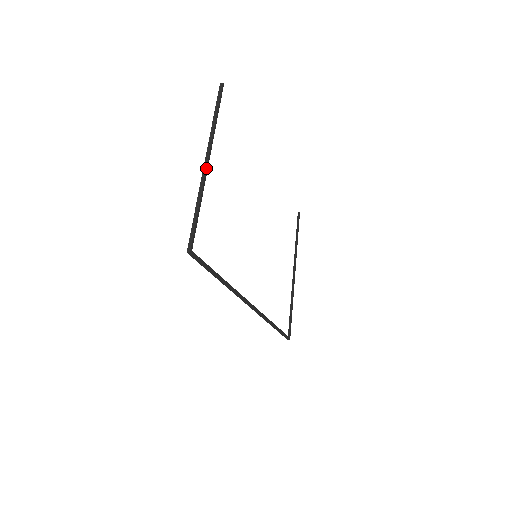
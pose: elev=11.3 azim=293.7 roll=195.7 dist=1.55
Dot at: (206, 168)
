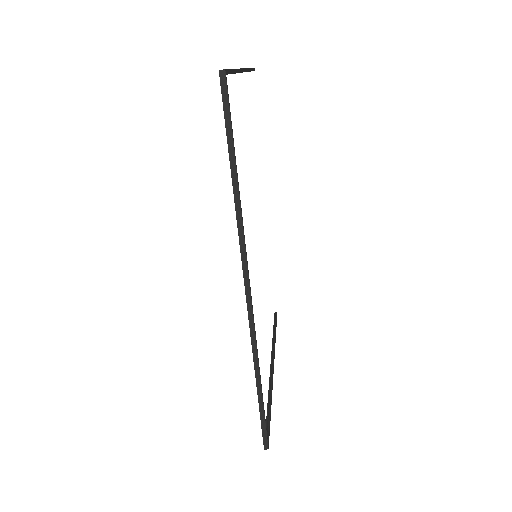
Dot at: (242, 68)
